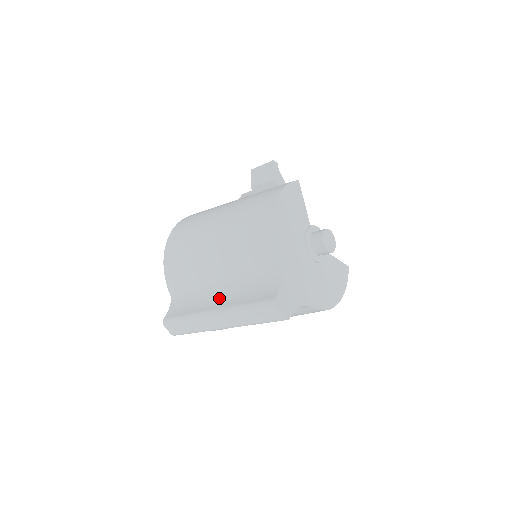
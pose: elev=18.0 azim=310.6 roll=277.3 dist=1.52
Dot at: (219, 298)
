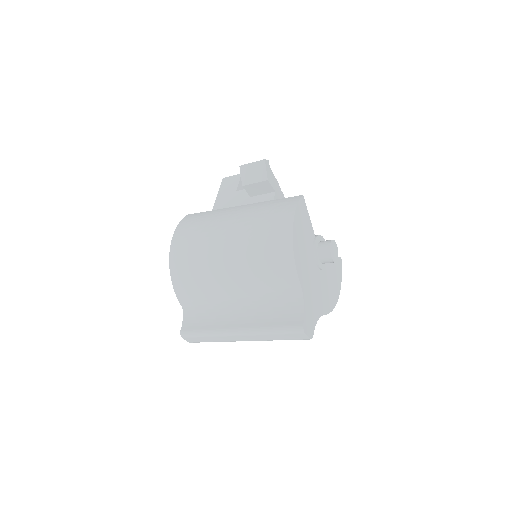
Dot at: (239, 316)
